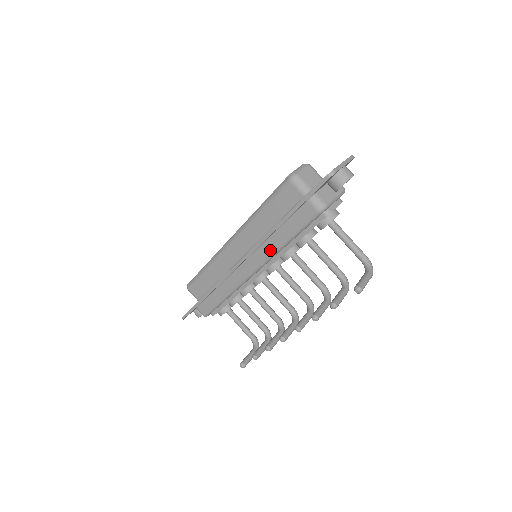
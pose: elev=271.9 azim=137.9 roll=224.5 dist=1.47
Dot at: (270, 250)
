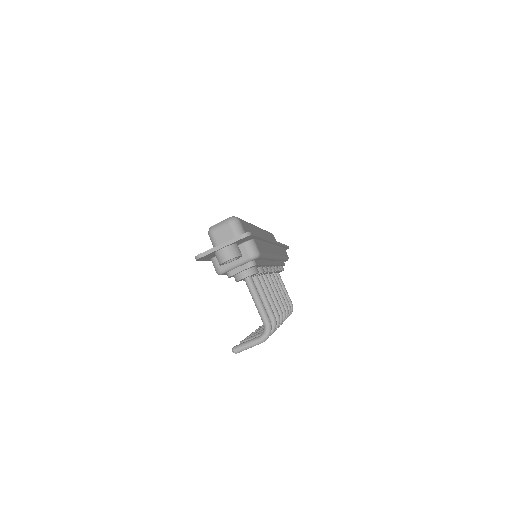
Dot at: occluded
